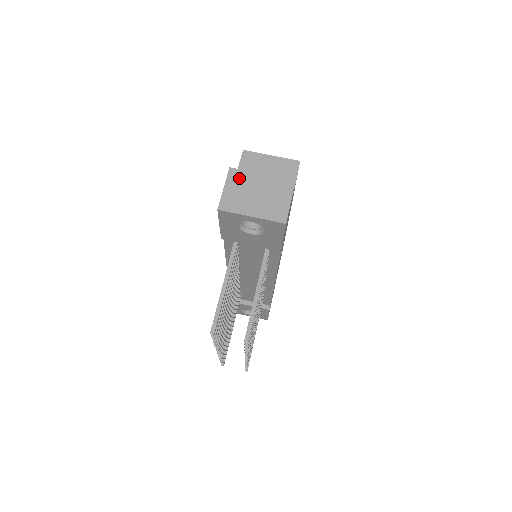
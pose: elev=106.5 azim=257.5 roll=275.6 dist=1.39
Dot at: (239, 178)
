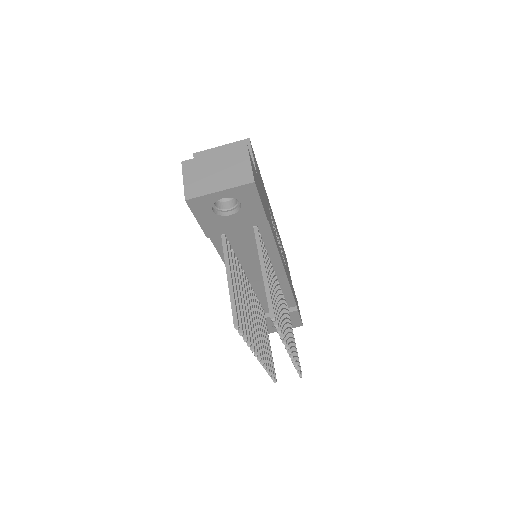
Dot at: (194, 166)
